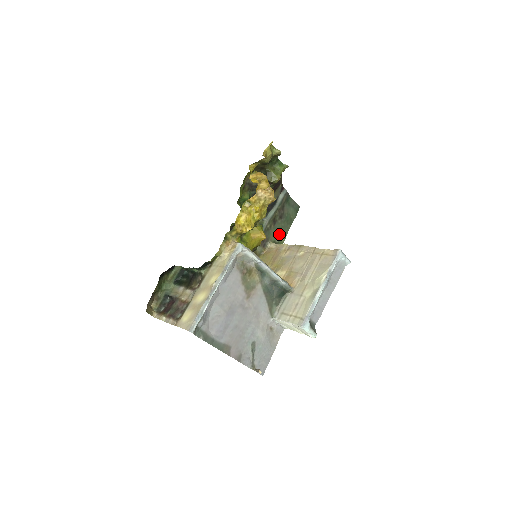
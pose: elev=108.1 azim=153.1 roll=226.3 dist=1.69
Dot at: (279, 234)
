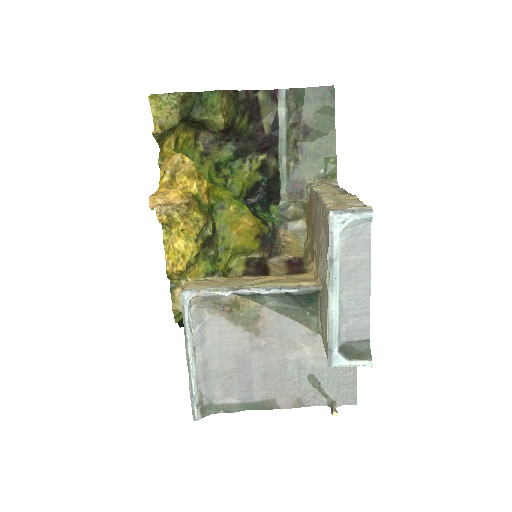
Dot at: (320, 158)
